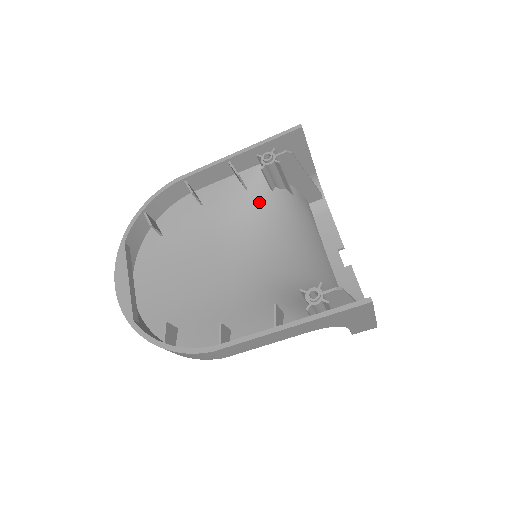
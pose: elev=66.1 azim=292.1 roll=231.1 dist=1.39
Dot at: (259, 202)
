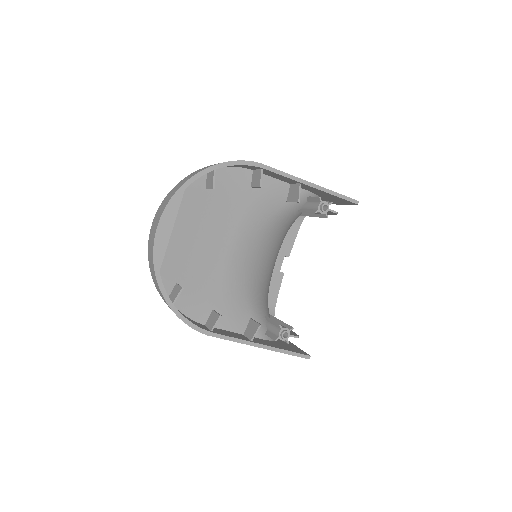
Dot at: (285, 215)
